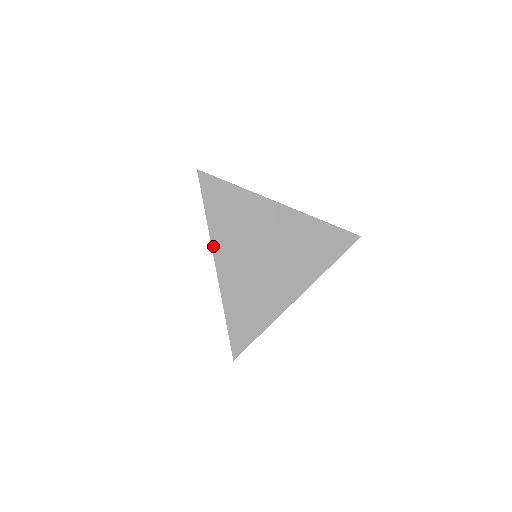
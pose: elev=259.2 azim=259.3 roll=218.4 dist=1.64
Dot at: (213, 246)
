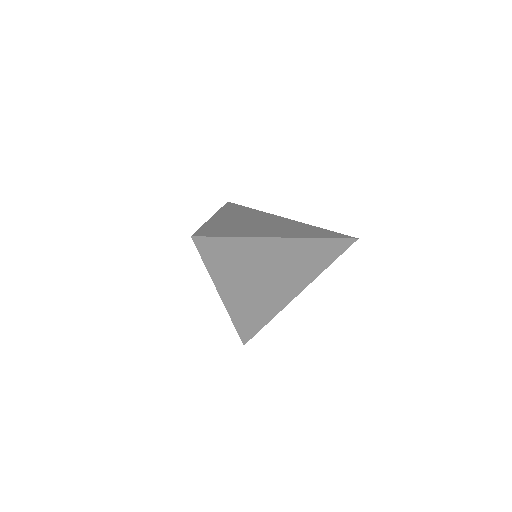
Dot at: (217, 287)
